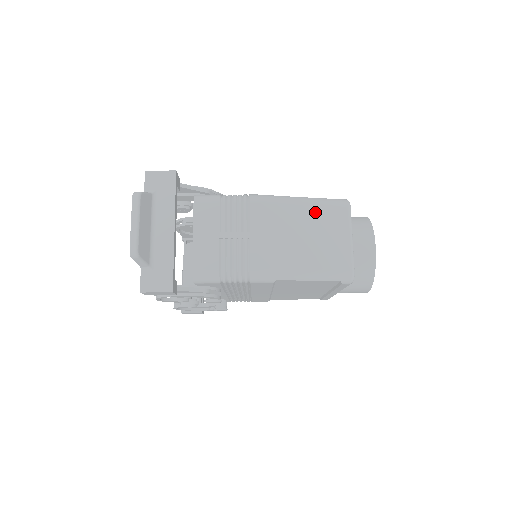
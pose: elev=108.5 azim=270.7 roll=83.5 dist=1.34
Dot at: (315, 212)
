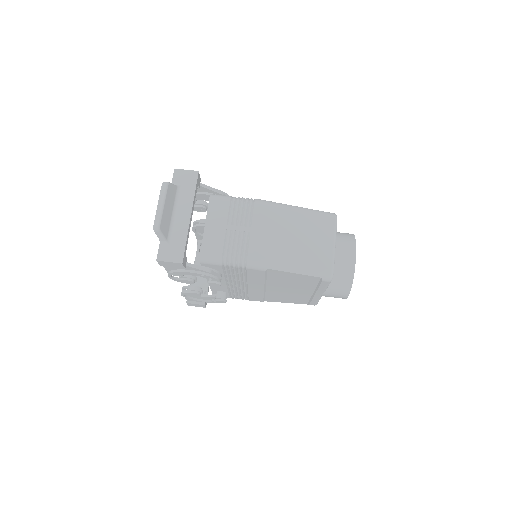
Dot at: (307, 219)
